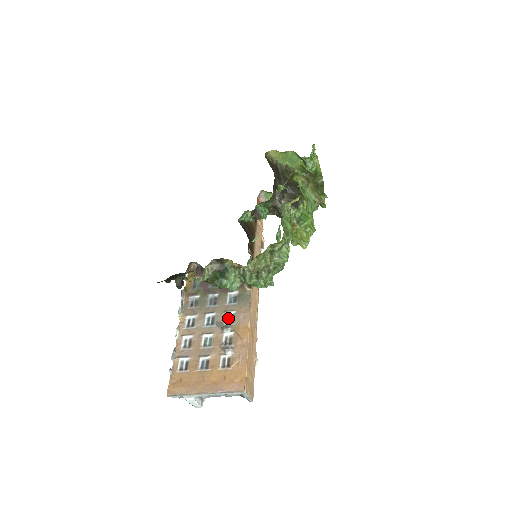
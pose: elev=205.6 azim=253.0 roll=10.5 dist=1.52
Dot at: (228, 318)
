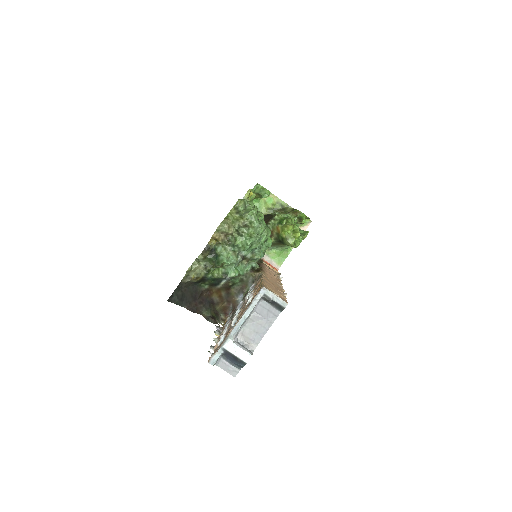
Dot at: occluded
